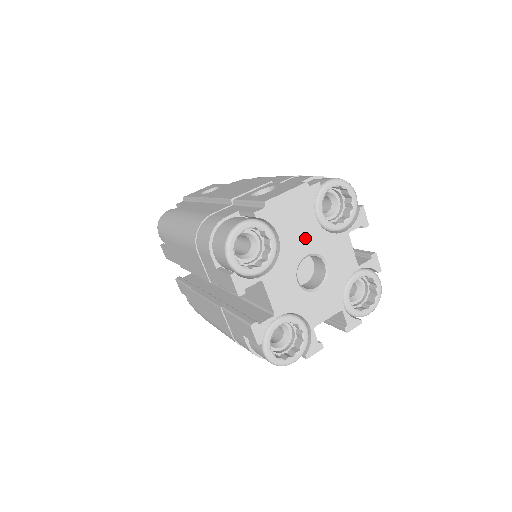
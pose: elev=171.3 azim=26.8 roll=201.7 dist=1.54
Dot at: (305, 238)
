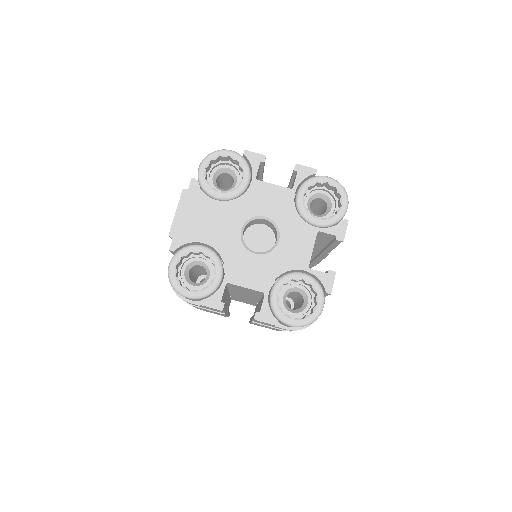
Dot at: (226, 222)
